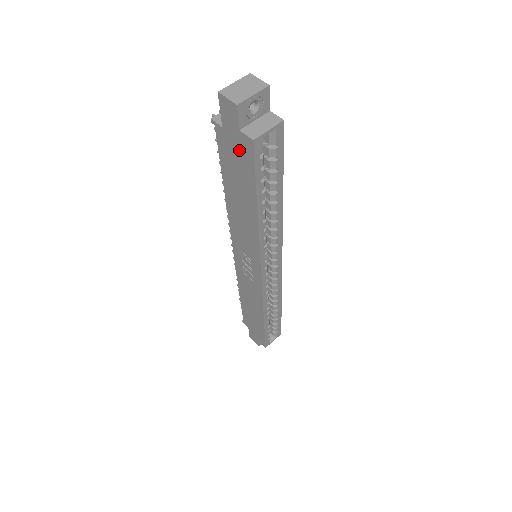
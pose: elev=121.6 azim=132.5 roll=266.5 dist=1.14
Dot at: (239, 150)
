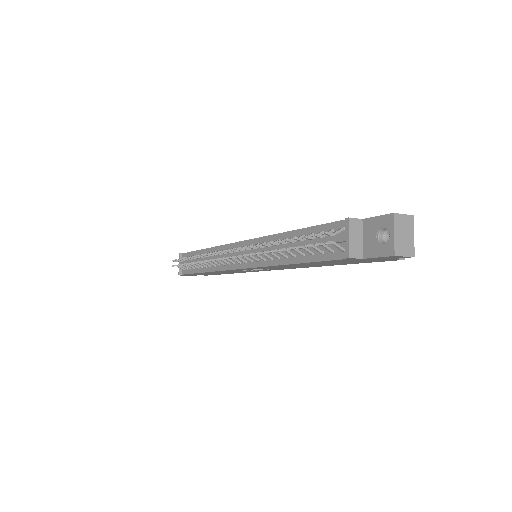
Dot at: occluded
